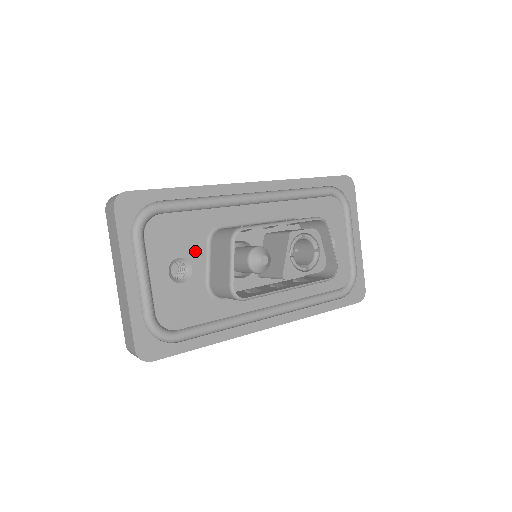
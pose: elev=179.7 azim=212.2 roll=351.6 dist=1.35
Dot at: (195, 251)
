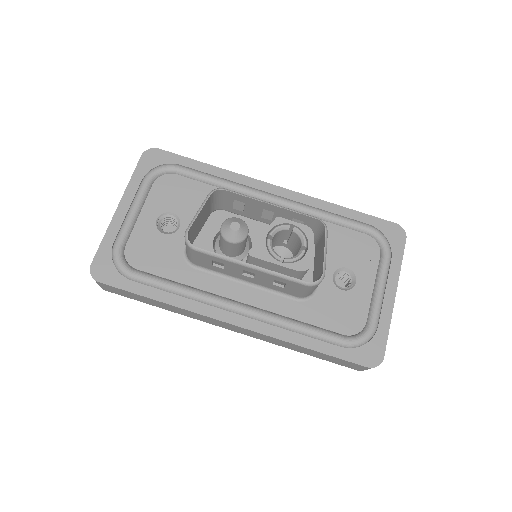
Dot at: (190, 215)
